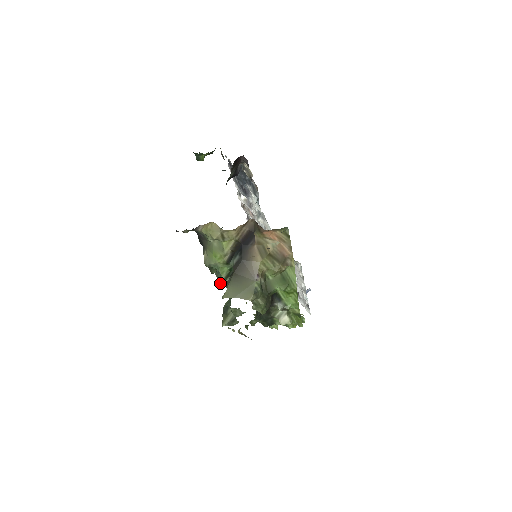
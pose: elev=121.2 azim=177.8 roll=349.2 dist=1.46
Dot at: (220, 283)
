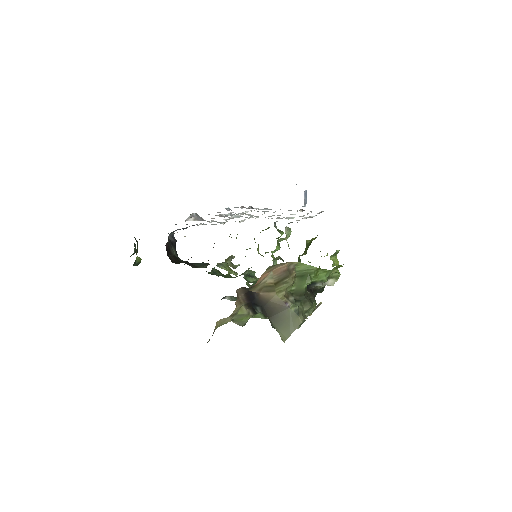
Dot at: occluded
